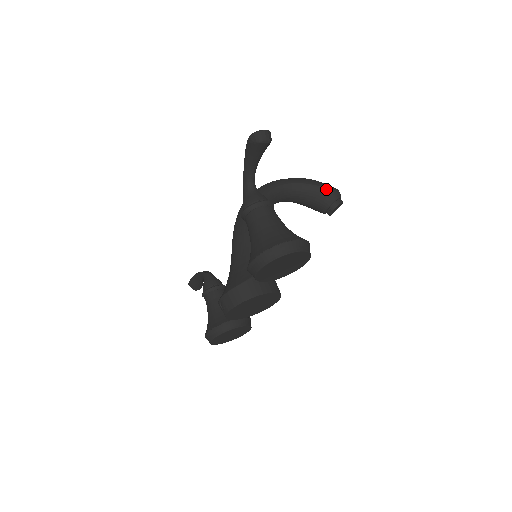
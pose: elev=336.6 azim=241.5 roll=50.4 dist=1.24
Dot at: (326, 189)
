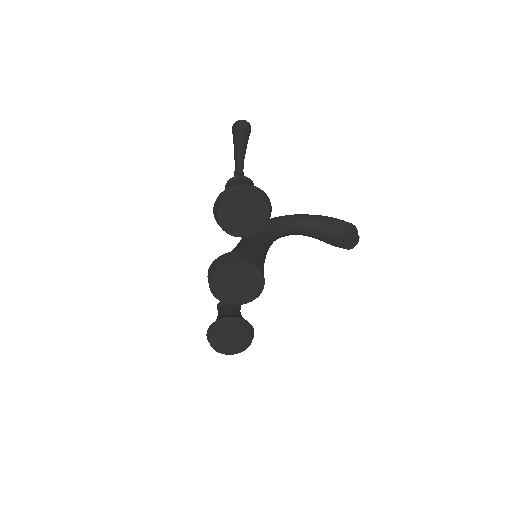
Dot at: (340, 221)
